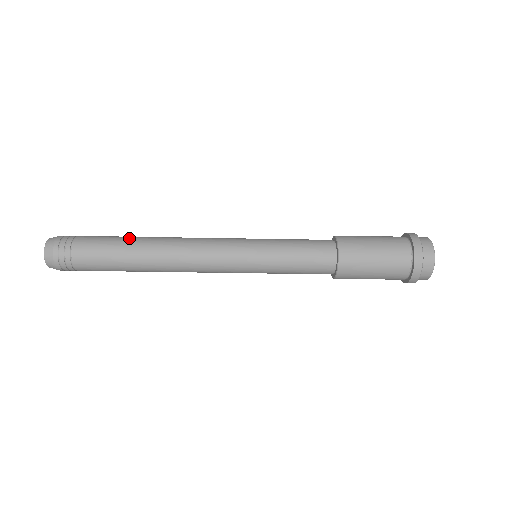
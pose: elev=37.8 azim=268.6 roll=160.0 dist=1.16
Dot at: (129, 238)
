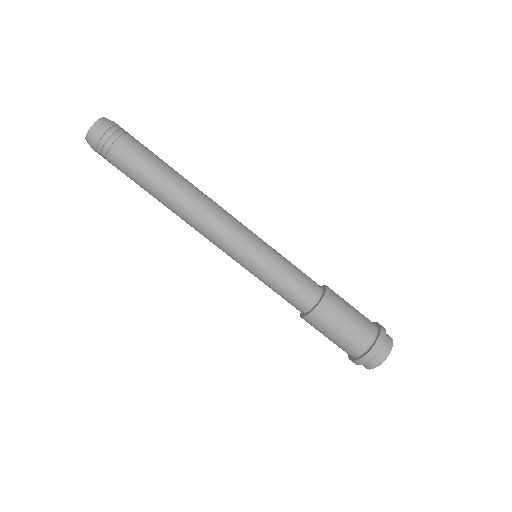
Dot at: (167, 168)
